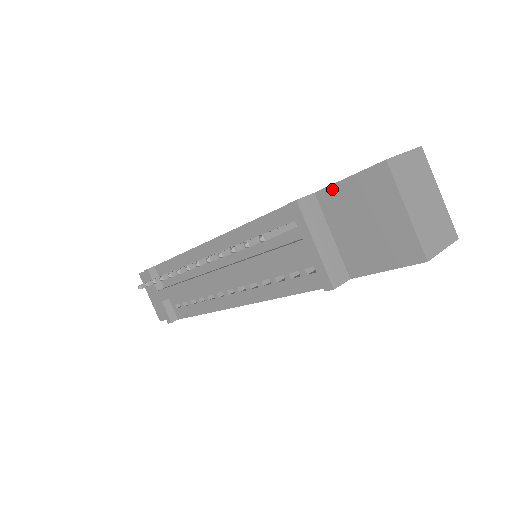
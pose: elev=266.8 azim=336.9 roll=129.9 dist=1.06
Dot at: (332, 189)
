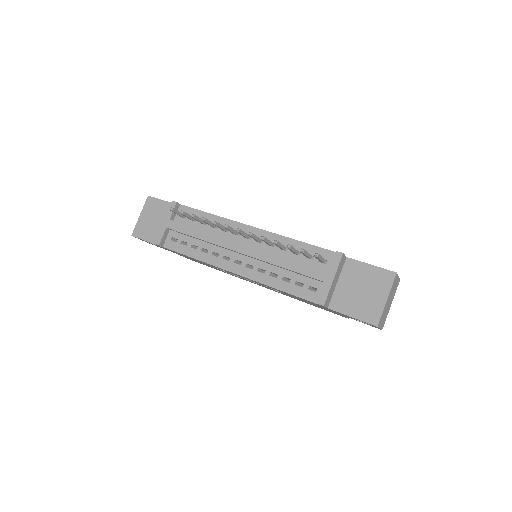
Dot at: (358, 263)
